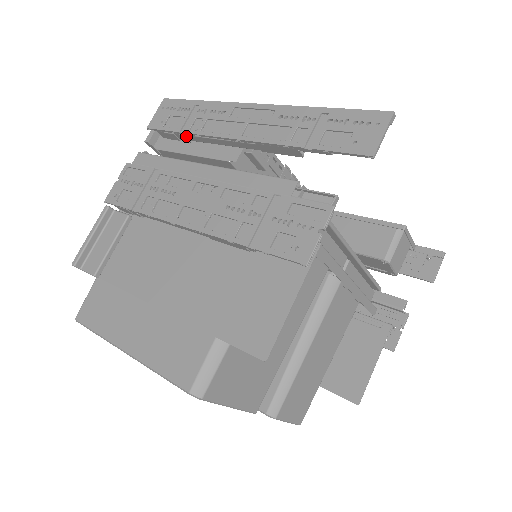
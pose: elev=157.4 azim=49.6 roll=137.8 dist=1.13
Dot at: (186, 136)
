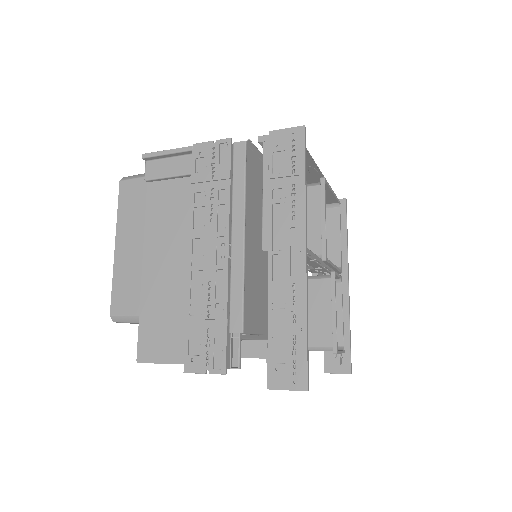
Dot at: (273, 182)
